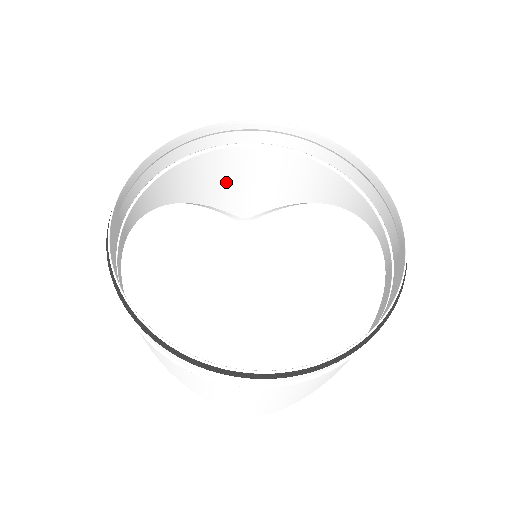
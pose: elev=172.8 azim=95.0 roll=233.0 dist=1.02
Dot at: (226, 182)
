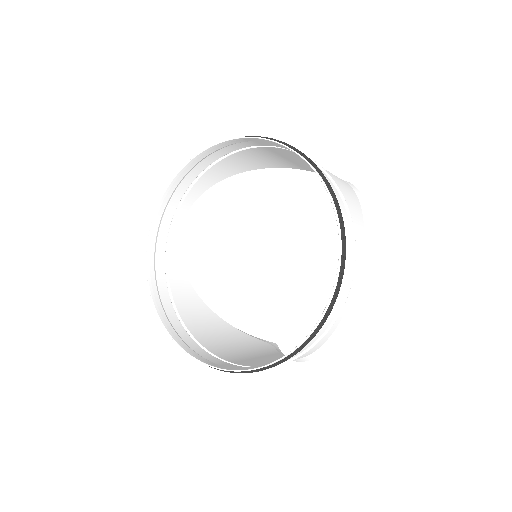
Dot at: (291, 159)
